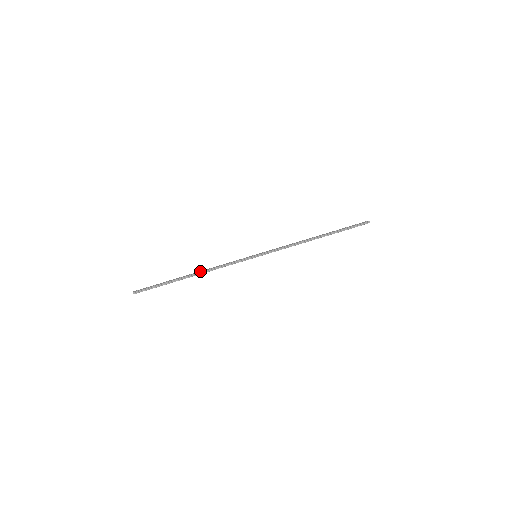
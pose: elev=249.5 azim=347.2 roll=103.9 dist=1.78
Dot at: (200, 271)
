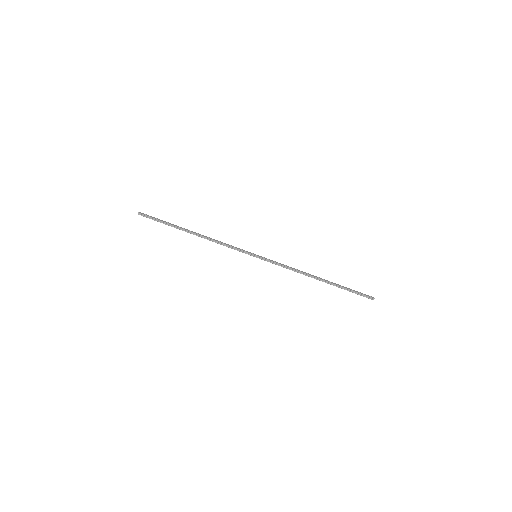
Dot at: (202, 235)
